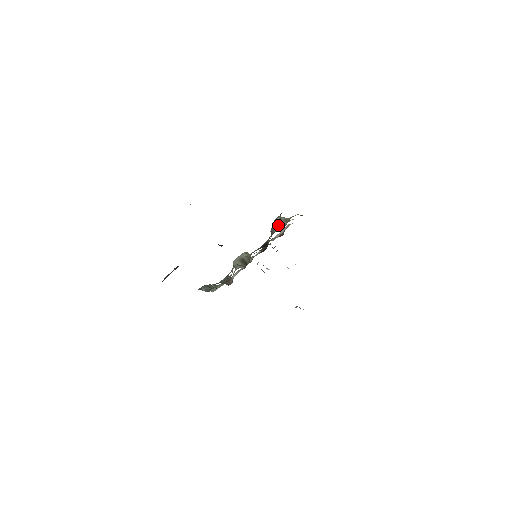
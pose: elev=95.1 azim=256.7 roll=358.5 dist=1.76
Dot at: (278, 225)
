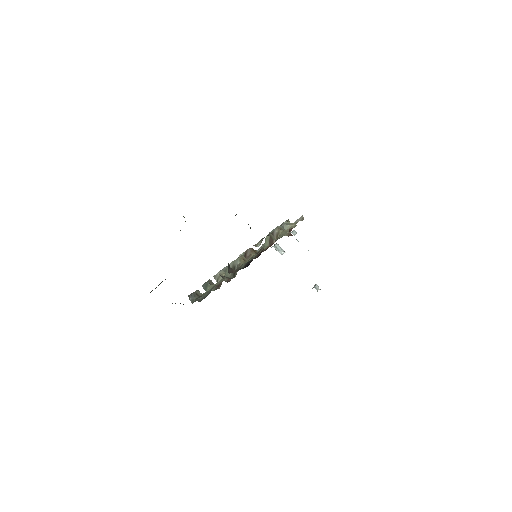
Dot at: (269, 239)
